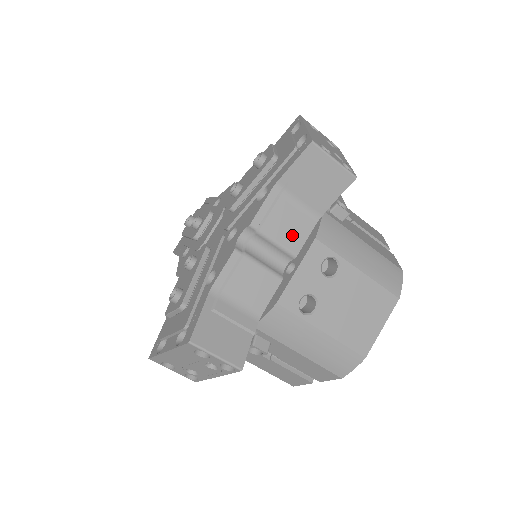
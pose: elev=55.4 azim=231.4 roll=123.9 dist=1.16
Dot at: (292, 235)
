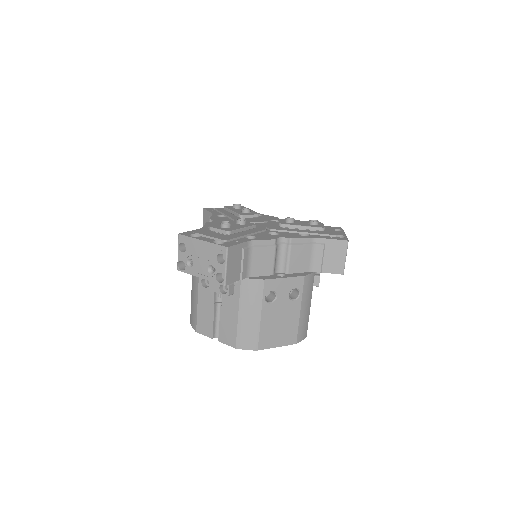
Dot at: (297, 264)
